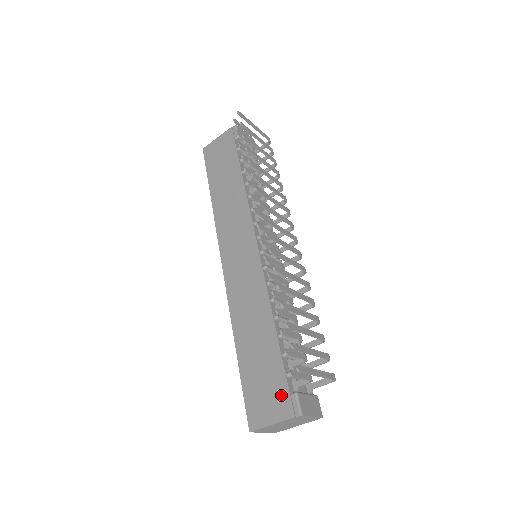
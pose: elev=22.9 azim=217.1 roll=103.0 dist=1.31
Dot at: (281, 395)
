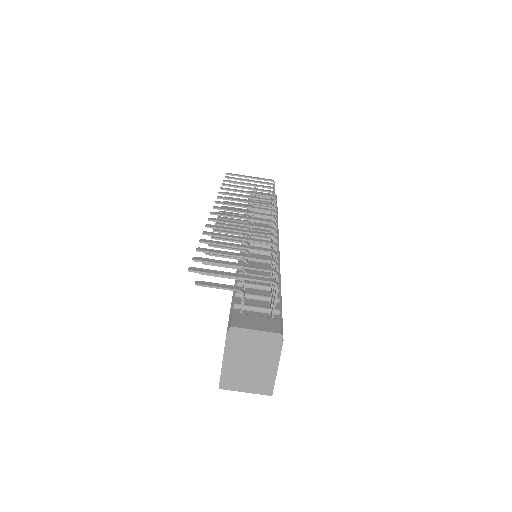
Dot at: occluded
